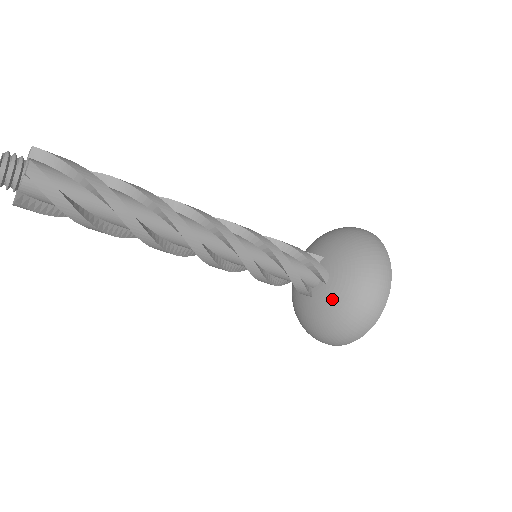
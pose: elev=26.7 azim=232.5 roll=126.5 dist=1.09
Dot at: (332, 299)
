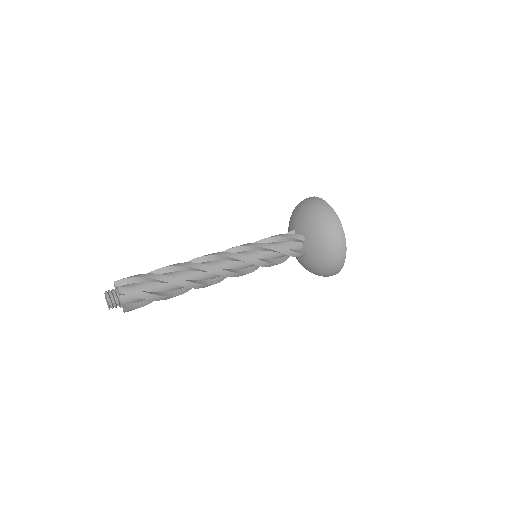
Dot at: (304, 264)
